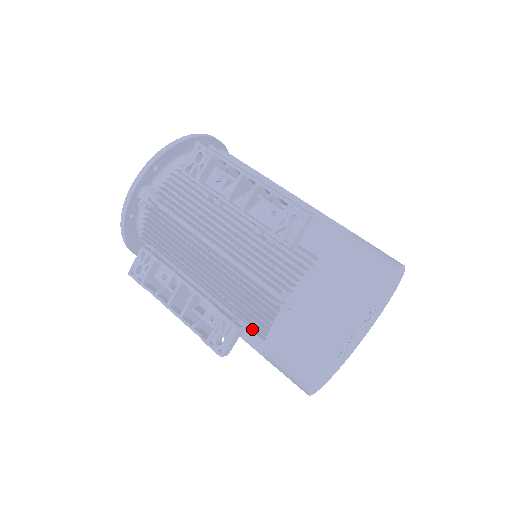
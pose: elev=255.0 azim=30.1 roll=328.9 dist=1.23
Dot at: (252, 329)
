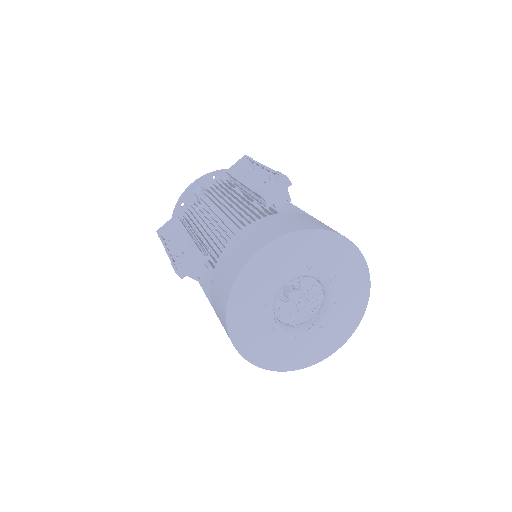
Dot at: (212, 265)
